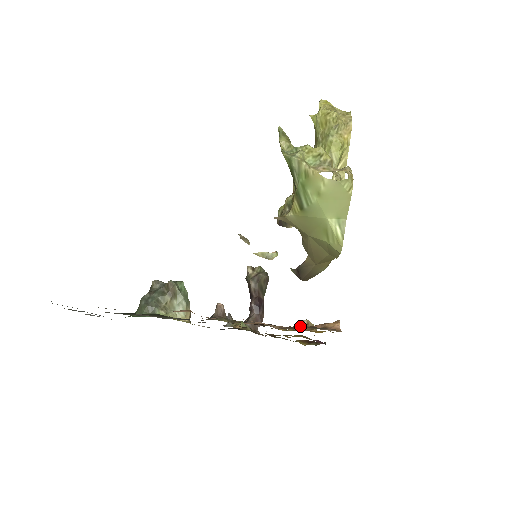
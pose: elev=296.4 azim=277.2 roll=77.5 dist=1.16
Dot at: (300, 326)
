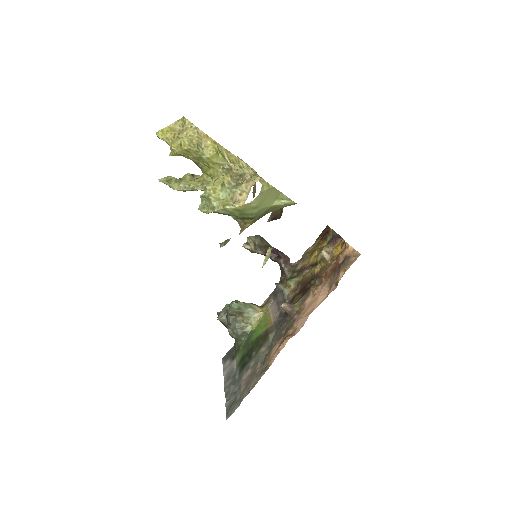
Dot at: (326, 259)
